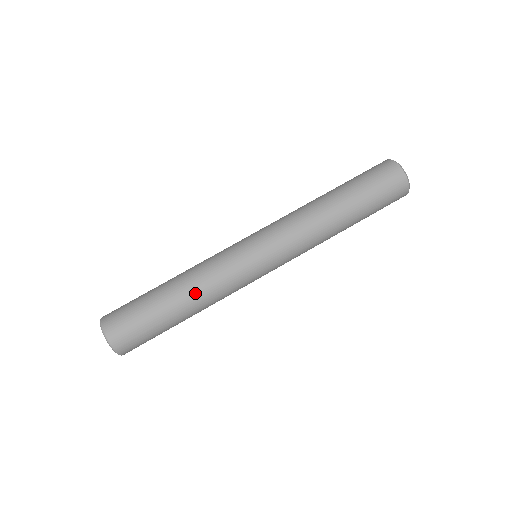
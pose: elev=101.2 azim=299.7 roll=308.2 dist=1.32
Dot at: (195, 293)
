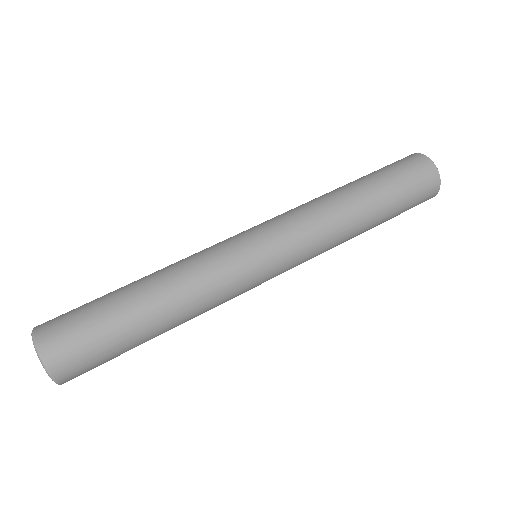
Dot at: (170, 285)
